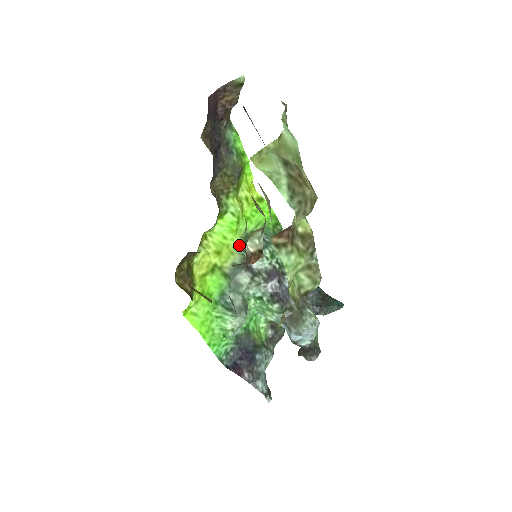
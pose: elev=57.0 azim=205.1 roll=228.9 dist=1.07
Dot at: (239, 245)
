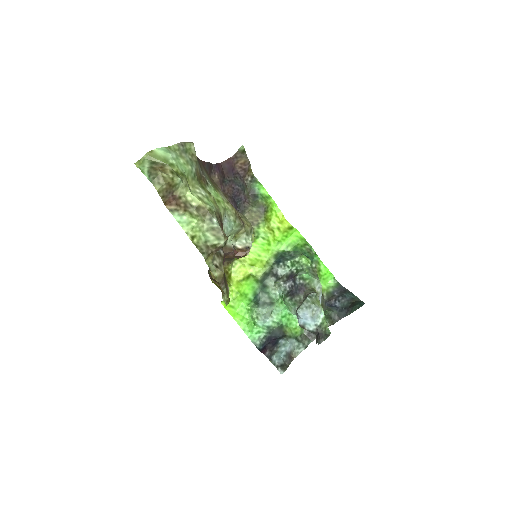
Dot at: (271, 260)
